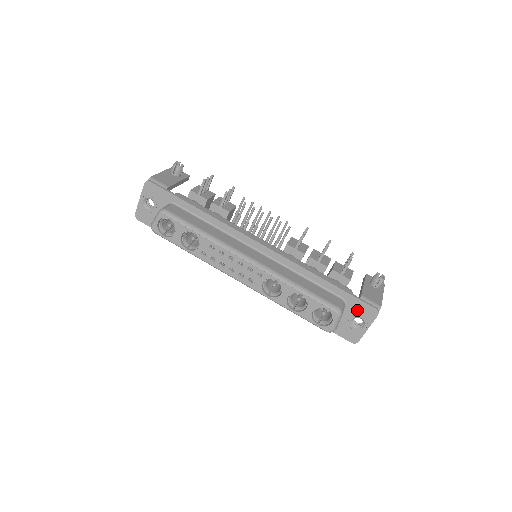
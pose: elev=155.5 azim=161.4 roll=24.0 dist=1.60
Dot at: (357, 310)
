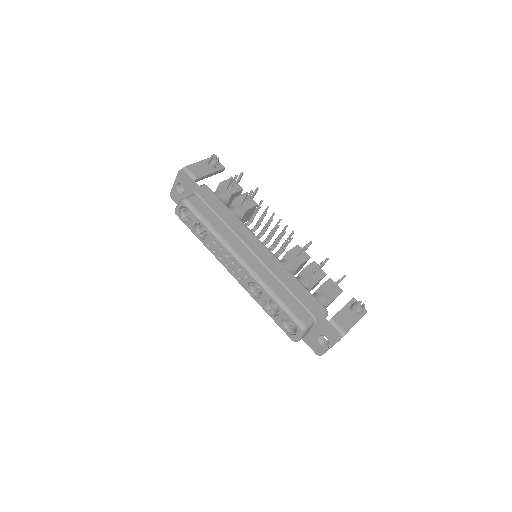
Dot at: (324, 330)
